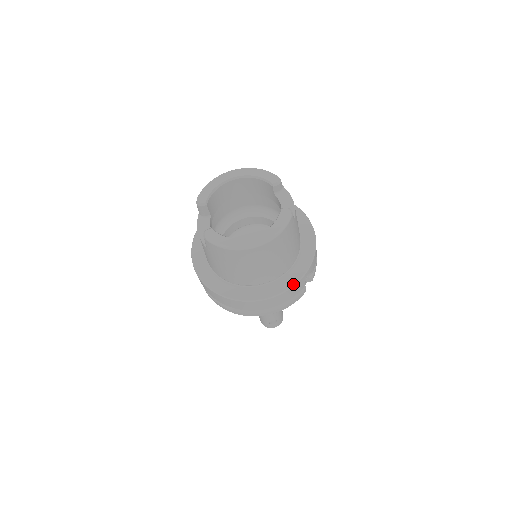
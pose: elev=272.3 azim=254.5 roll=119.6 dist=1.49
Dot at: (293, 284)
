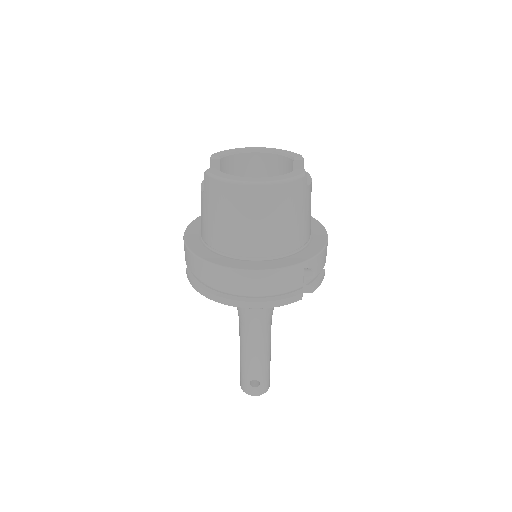
Dot at: (288, 265)
